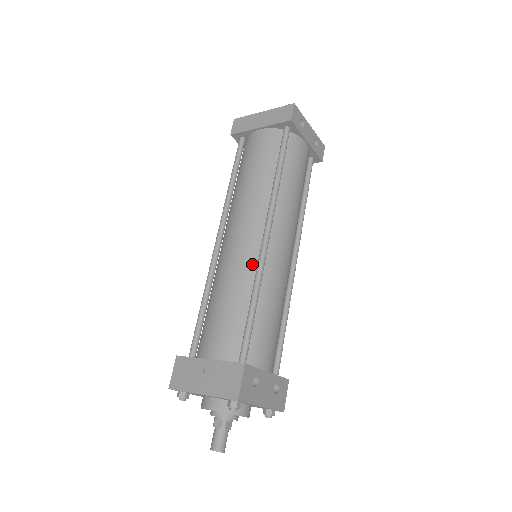
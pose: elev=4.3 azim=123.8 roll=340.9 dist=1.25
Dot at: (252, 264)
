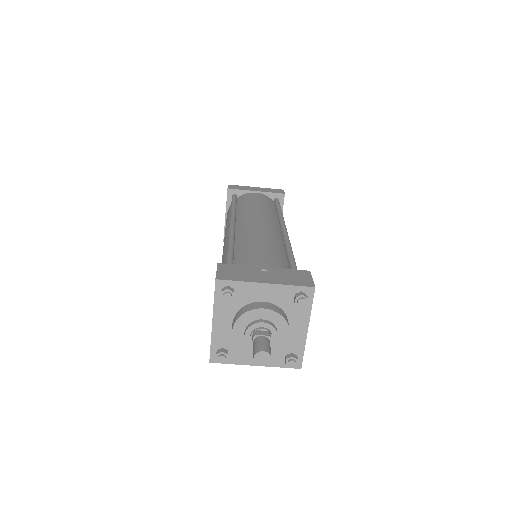
Dot at: (279, 239)
